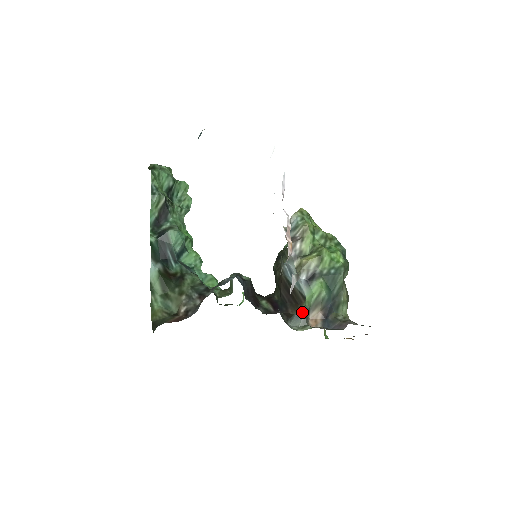
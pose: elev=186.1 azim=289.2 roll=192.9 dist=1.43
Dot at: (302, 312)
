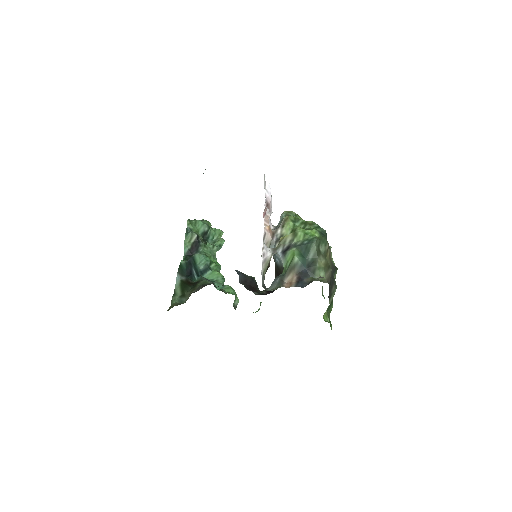
Dot at: (278, 277)
